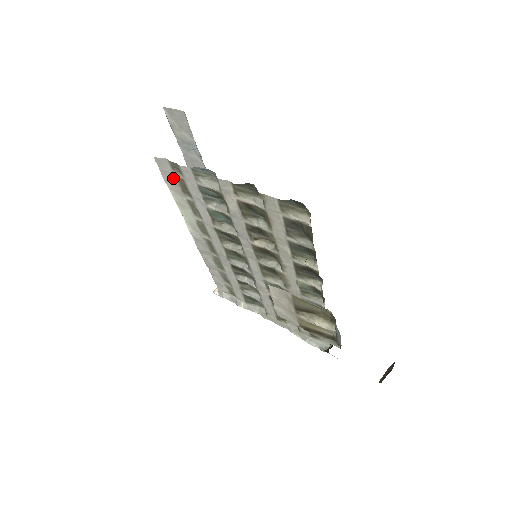
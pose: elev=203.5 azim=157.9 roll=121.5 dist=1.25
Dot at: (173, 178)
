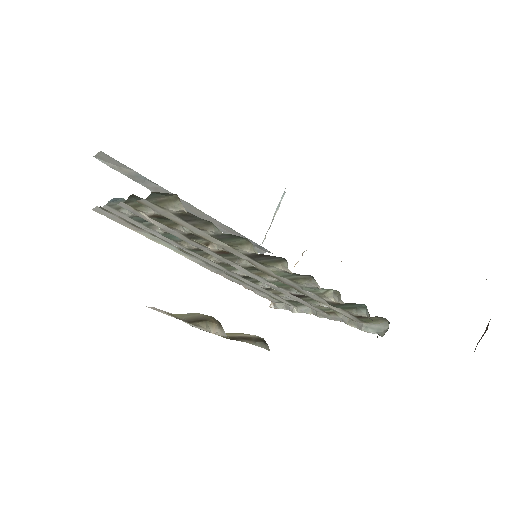
Dot at: (121, 220)
